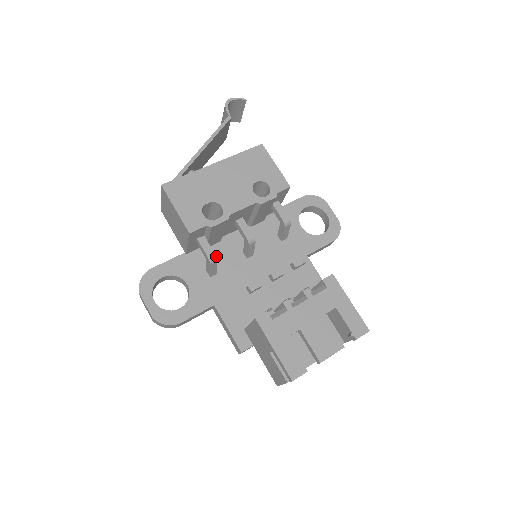
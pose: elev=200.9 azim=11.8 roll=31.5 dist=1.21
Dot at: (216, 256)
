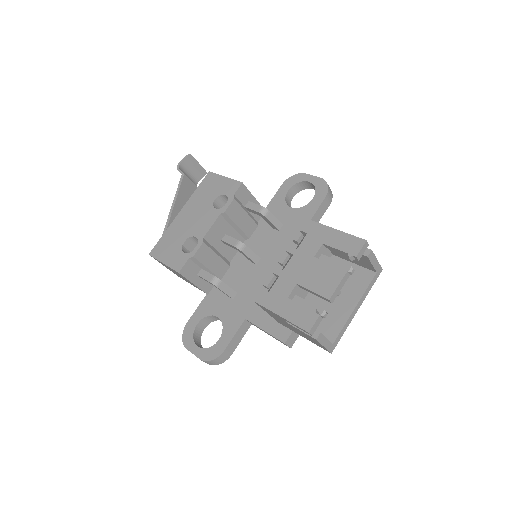
Dot at: (231, 280)
